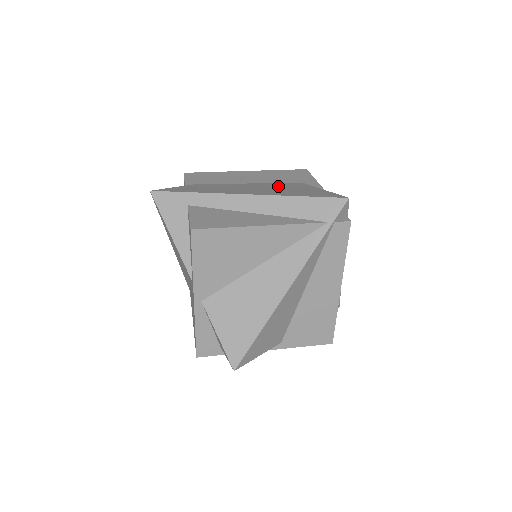
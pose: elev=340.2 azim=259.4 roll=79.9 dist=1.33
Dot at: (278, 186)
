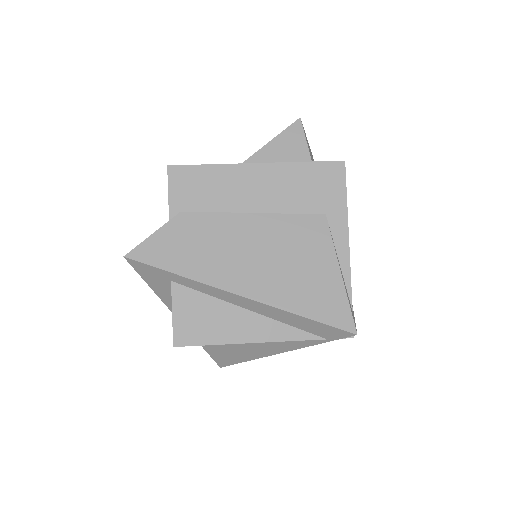
Dot at: (288, 242)
